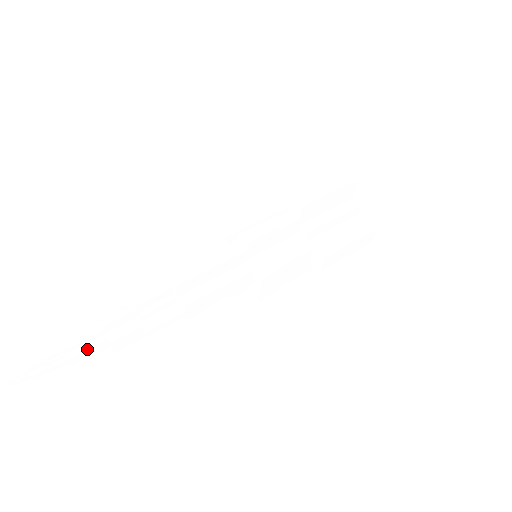
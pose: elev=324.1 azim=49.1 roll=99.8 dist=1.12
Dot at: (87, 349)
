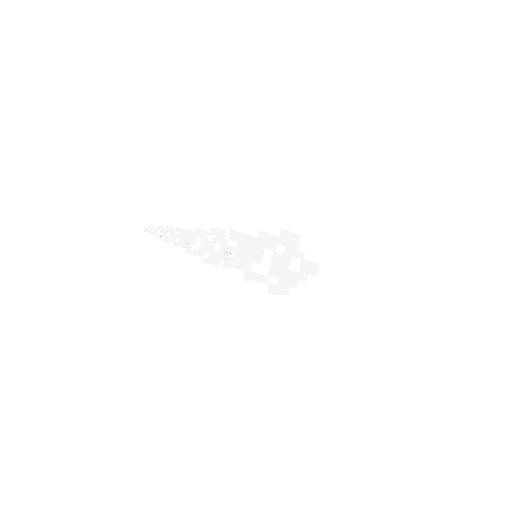
Dot at: (188, 235)
